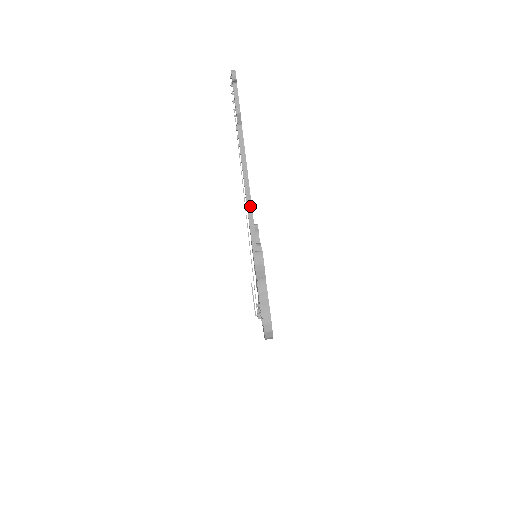
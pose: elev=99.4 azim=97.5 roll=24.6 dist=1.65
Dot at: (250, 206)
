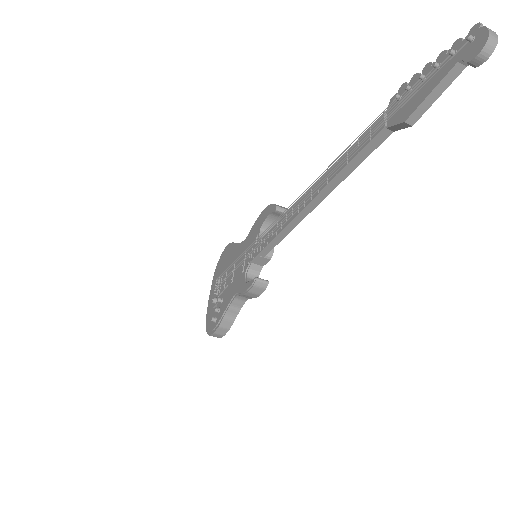
Dot at: (296, 223)
